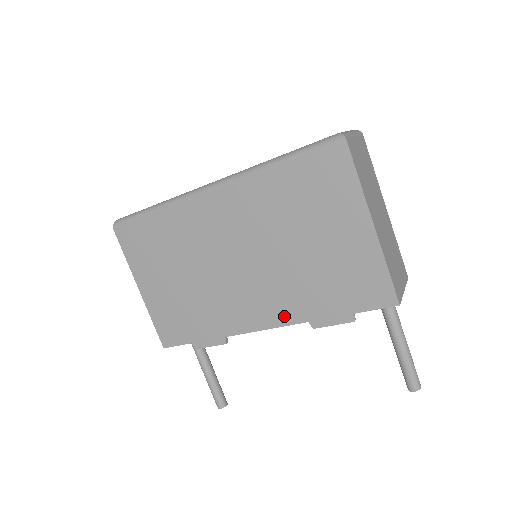
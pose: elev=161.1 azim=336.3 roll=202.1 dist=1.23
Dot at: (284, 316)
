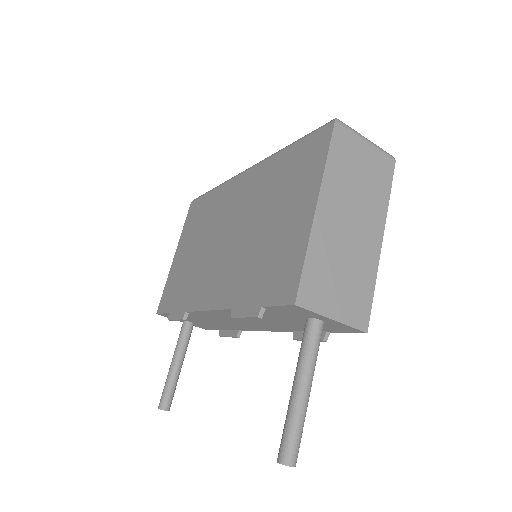
Dot at: (222, 298)
